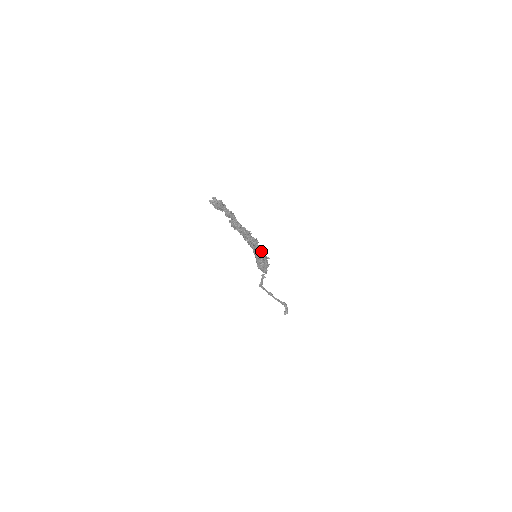
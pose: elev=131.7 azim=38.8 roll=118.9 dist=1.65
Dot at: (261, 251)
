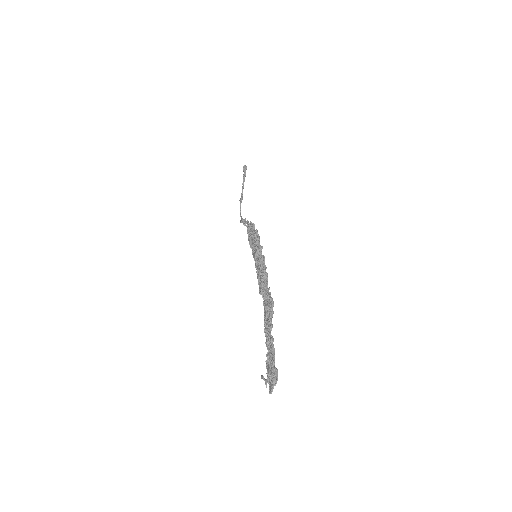
Dot at: (260, 252)
